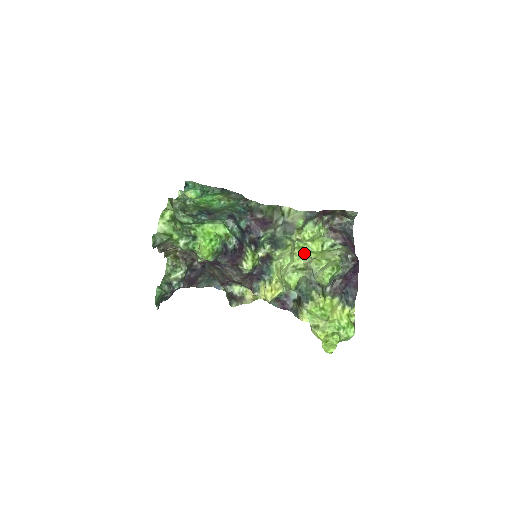
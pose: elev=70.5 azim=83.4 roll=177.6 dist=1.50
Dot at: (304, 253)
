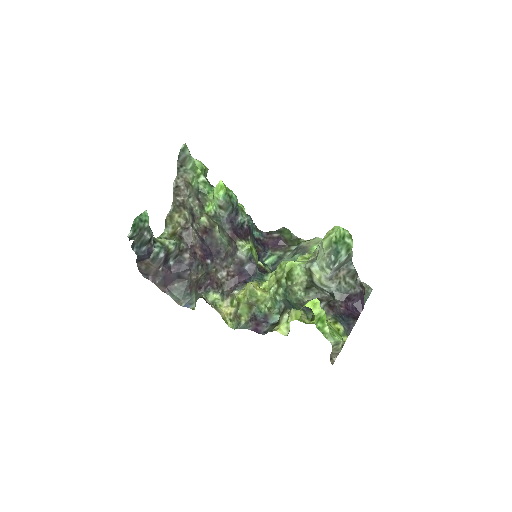
Dot at: (311, 255)
